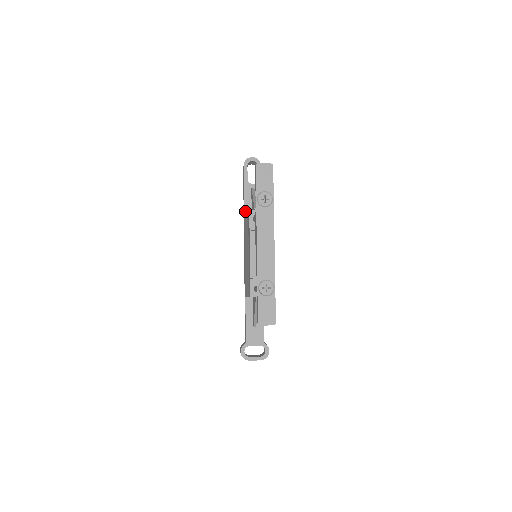
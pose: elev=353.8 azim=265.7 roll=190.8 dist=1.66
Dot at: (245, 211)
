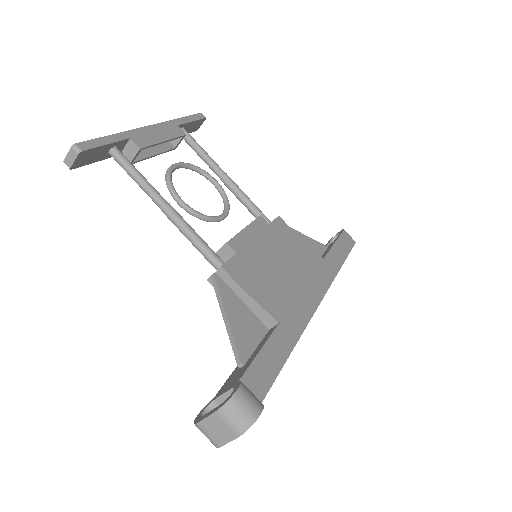
Dot at: occluded
